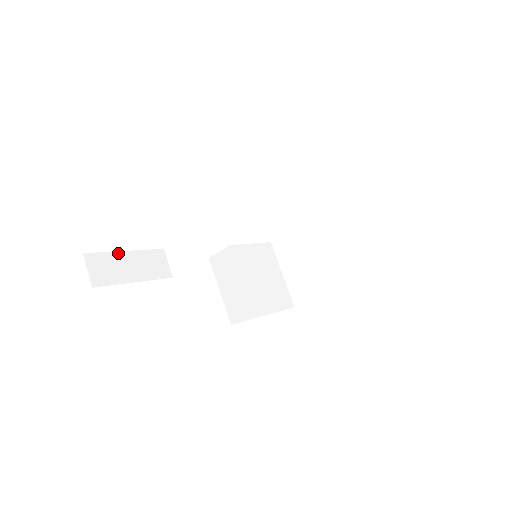
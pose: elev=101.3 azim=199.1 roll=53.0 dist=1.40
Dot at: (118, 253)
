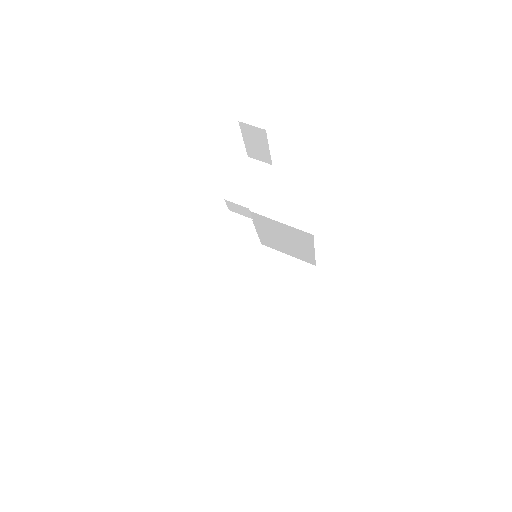
Dot at: occluded
